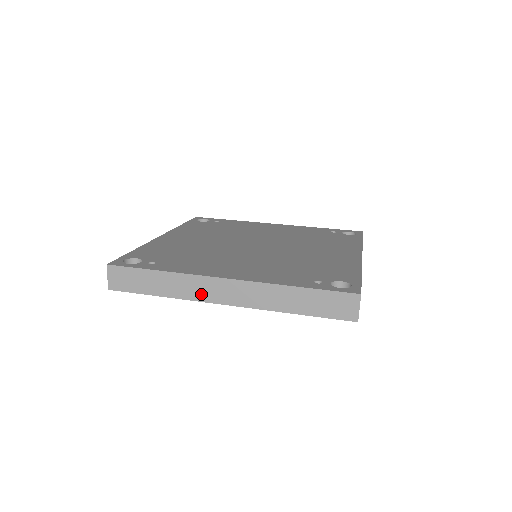
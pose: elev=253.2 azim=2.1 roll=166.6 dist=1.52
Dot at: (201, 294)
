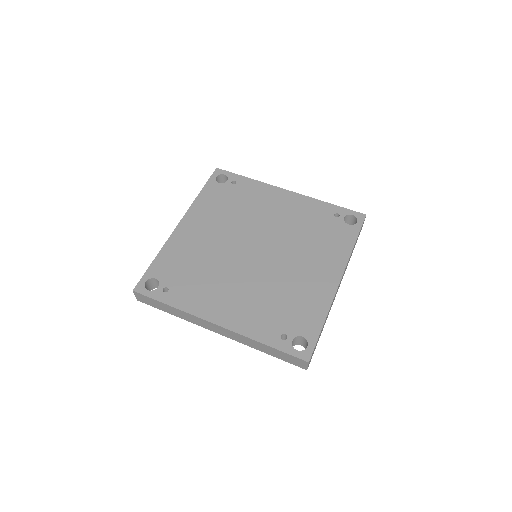
Dot at: (201, 324)
